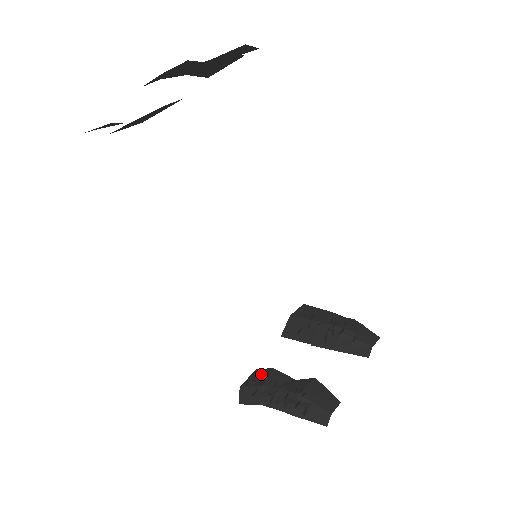
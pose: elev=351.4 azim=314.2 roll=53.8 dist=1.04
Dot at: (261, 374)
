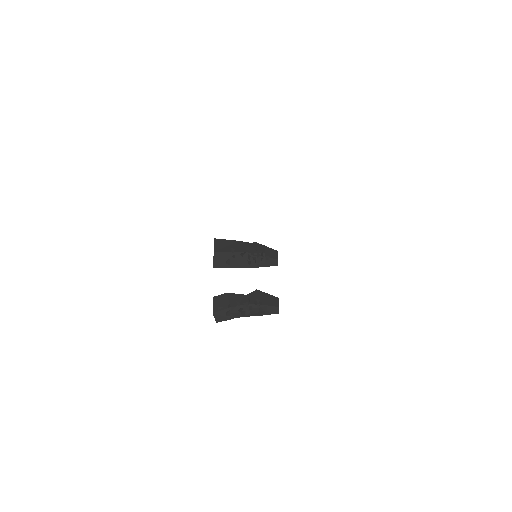
Dot at: (221, 300)
